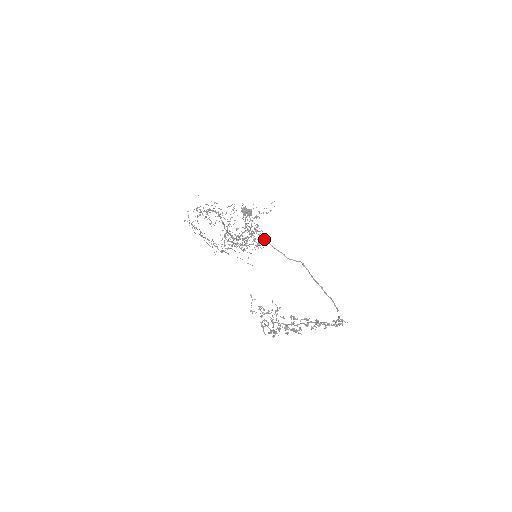
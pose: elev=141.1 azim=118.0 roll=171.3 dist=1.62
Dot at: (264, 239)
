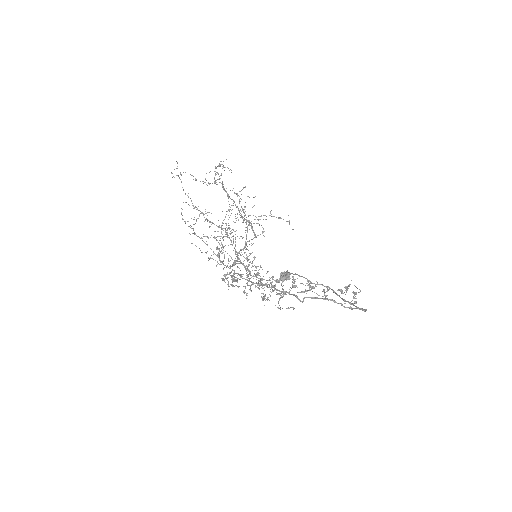
Dot at: (224, 167)
